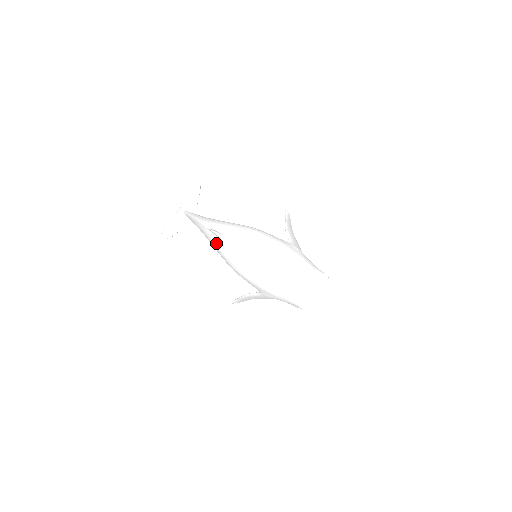
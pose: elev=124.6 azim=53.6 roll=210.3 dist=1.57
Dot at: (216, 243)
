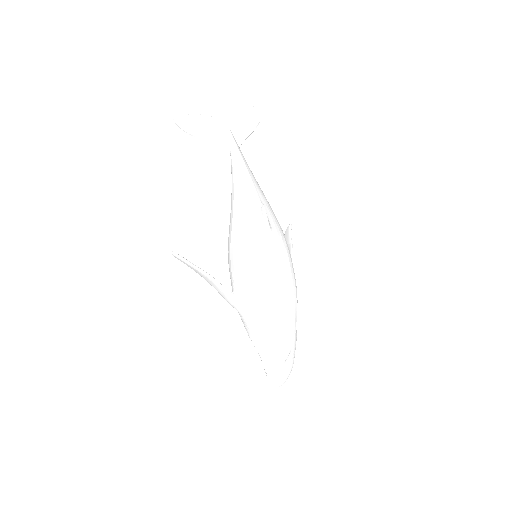
Dot at: (251, 219)
